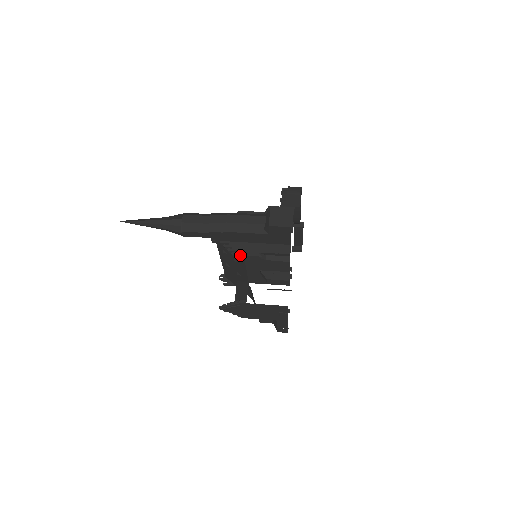
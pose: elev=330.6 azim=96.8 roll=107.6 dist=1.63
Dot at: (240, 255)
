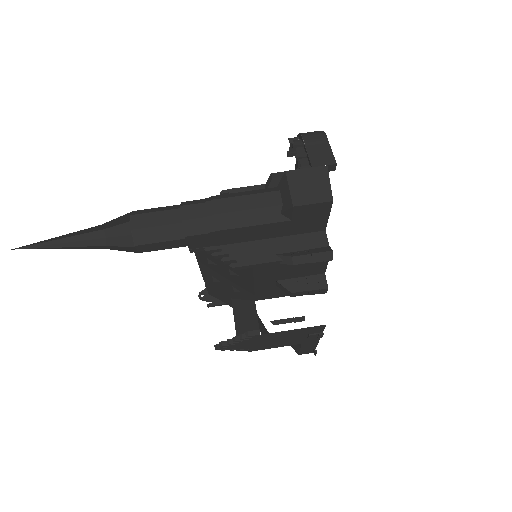
Dot at: (246, 265)
